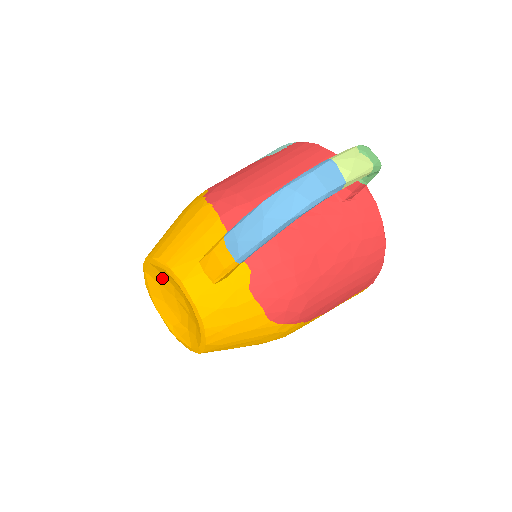
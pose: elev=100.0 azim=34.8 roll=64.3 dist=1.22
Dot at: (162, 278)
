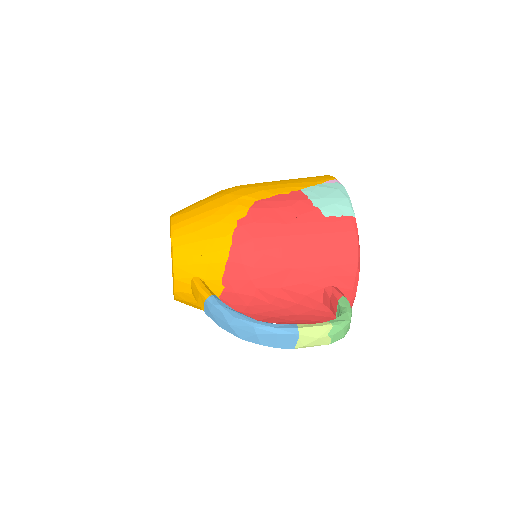
Dot at: occluded
